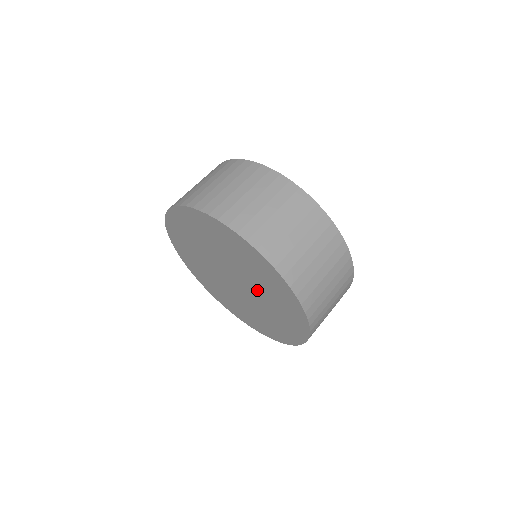
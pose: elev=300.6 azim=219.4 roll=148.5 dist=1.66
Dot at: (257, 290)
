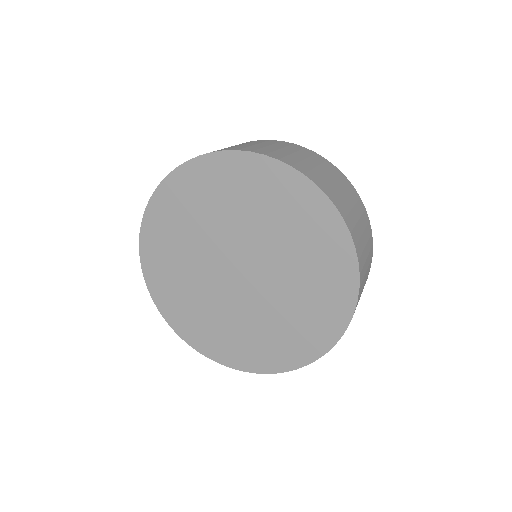
Dot at: (276, 297)
